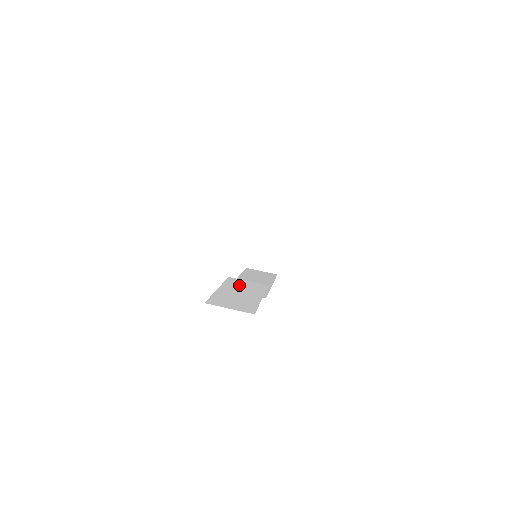
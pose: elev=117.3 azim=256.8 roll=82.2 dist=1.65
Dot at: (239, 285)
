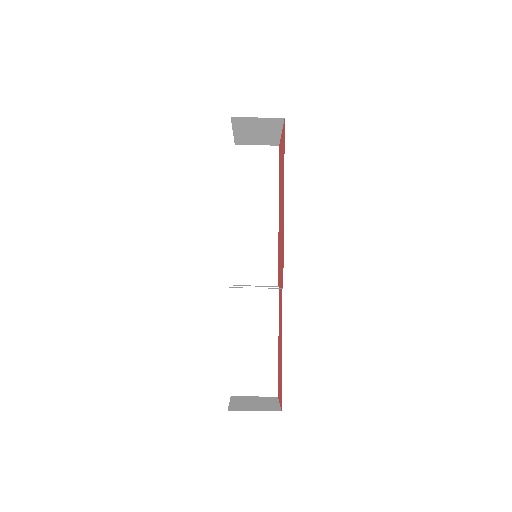
Dot at: (249, 313)
